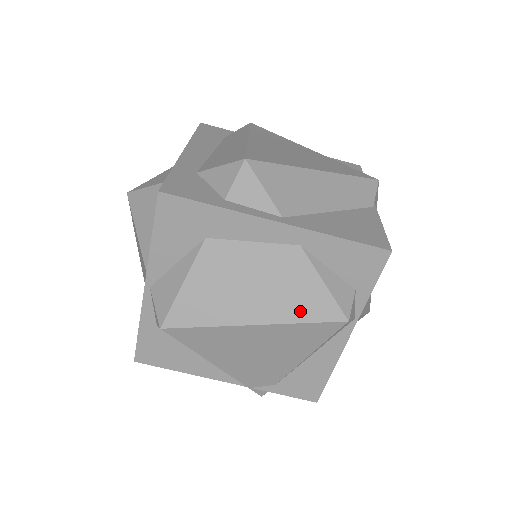
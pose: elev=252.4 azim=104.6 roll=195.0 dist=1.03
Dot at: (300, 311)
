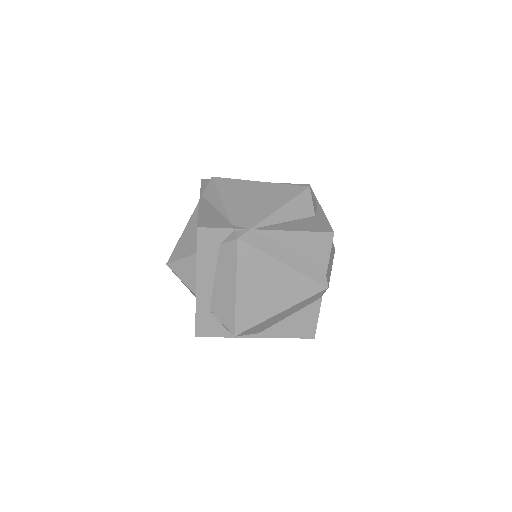
Dot at: occluded
